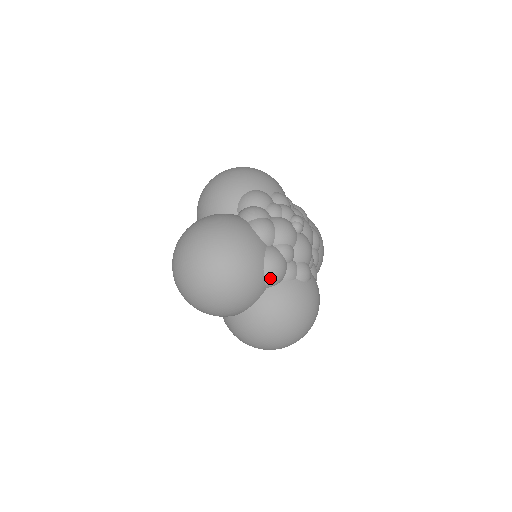
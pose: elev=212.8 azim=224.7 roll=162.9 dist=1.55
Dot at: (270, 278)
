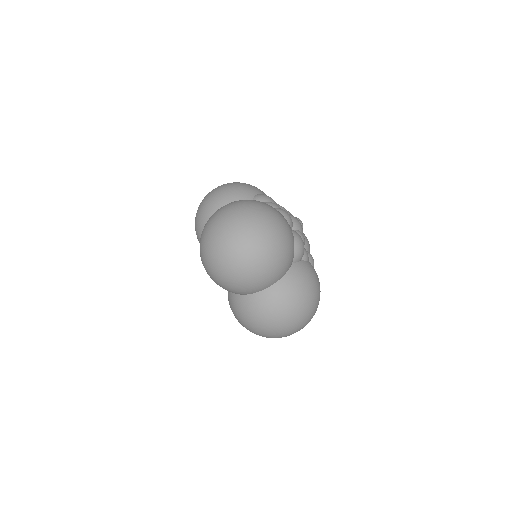
Dot at: (298, 251)
